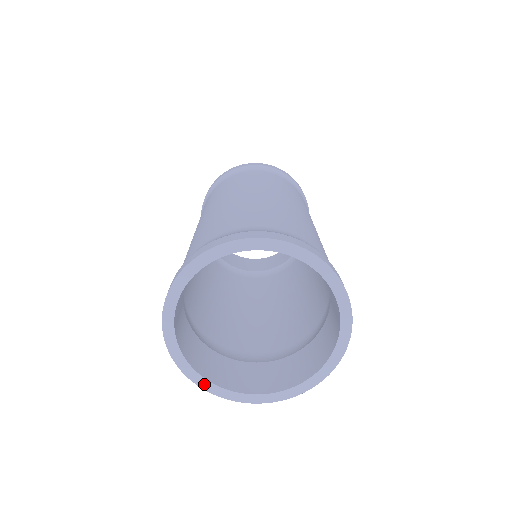
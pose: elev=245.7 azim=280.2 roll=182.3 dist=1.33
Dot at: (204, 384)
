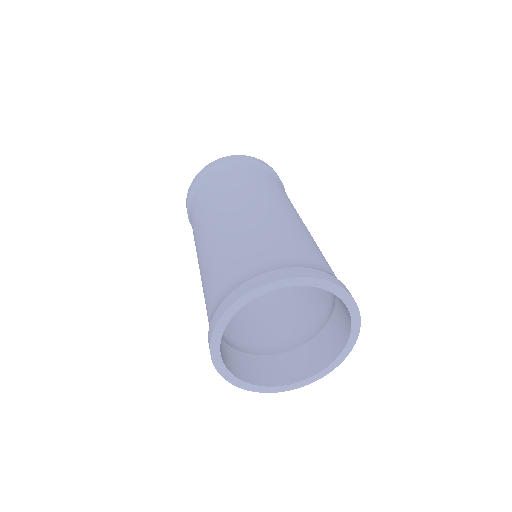
Dot at: (267, 390)
